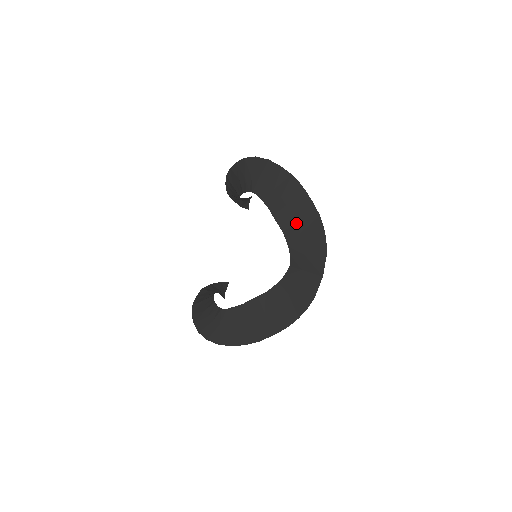
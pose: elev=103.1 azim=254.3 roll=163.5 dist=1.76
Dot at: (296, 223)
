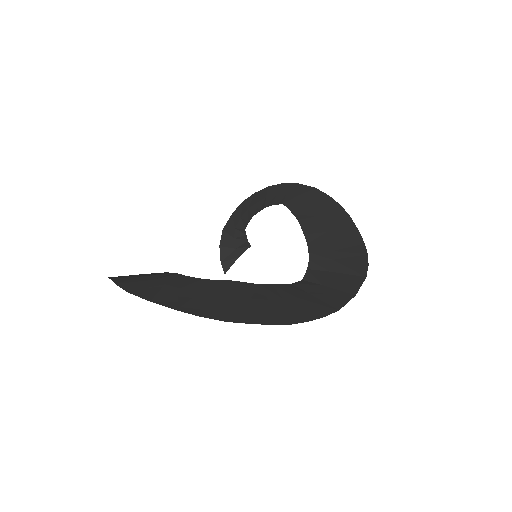
Dot at: (330, 241)
